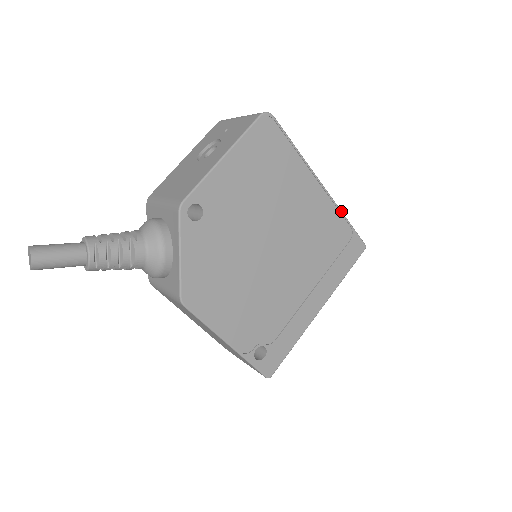
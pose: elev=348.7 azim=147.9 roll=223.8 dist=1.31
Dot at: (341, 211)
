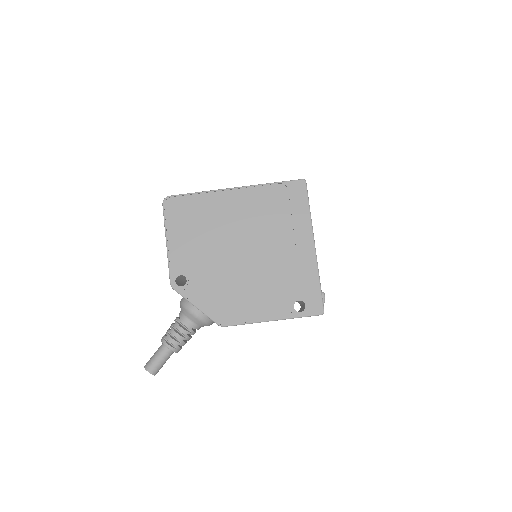
Dot at: (262, 184)
